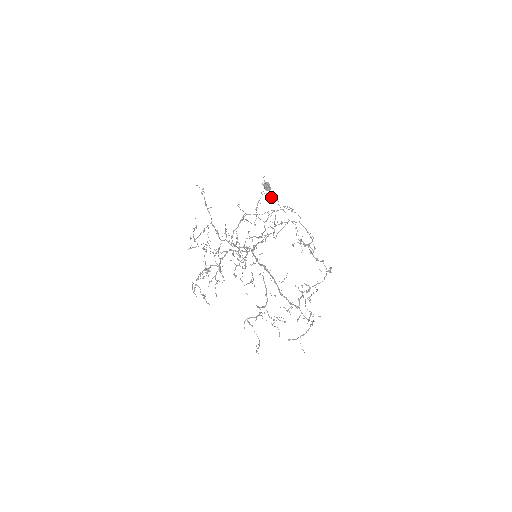
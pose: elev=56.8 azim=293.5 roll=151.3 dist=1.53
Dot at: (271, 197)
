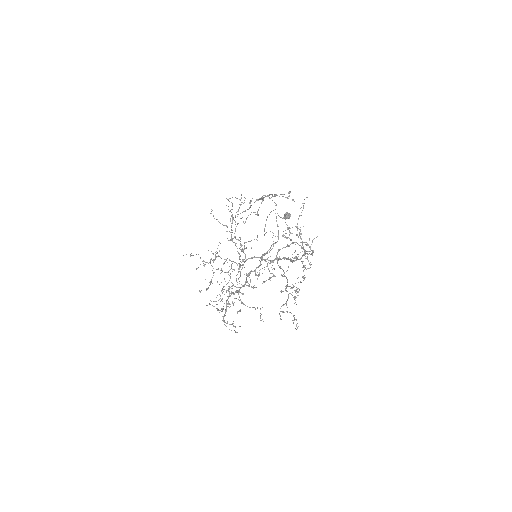
Dot at: (247, 209)
